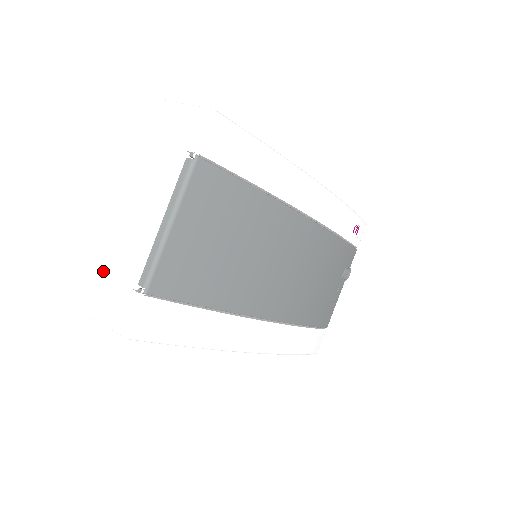
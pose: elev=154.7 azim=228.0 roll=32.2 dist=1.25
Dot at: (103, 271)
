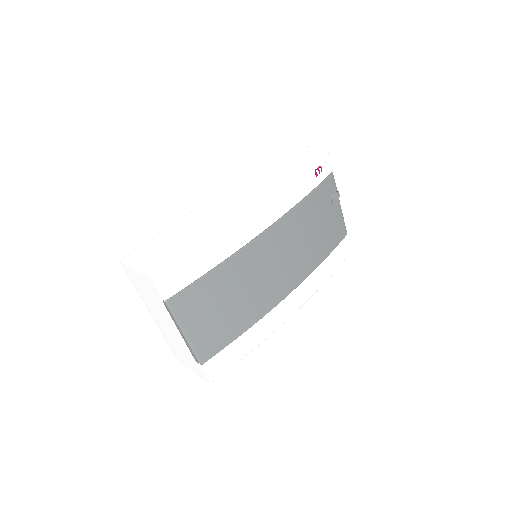
Dot at: (178, 351)
